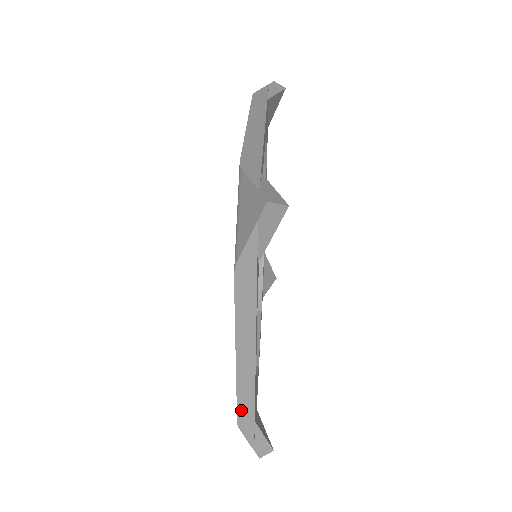
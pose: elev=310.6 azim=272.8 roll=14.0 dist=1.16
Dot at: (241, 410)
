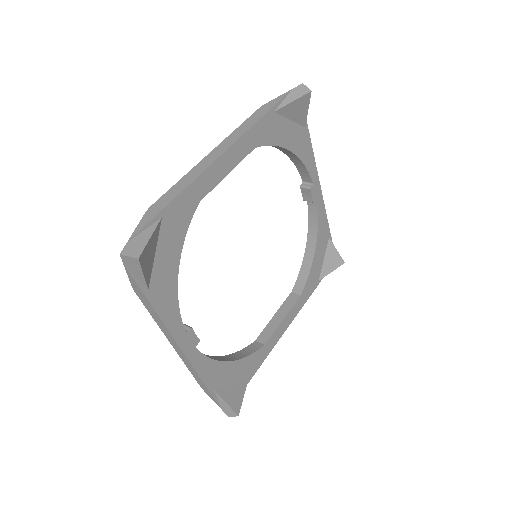
Dot at: (197, 379)
